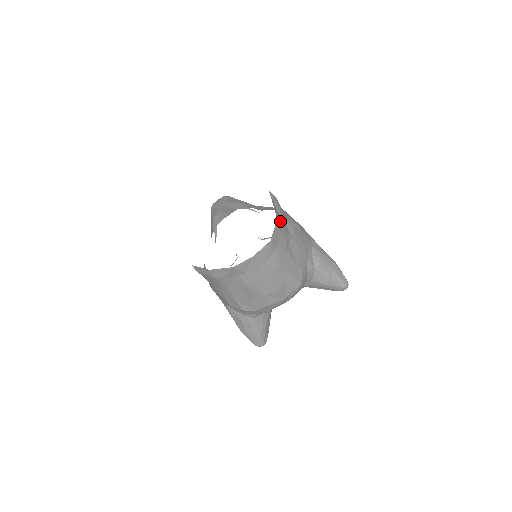
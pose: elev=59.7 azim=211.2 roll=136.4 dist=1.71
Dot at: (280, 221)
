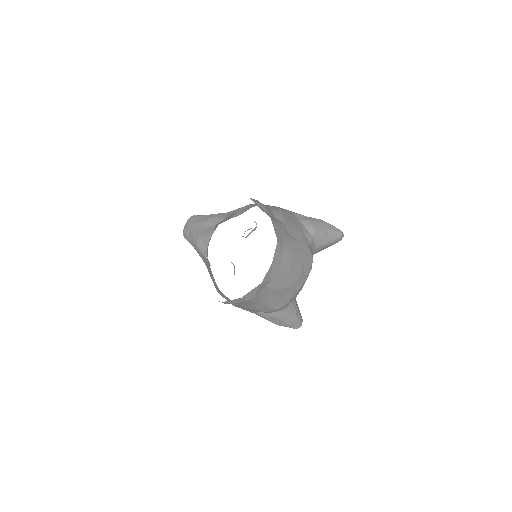
Dot at: (272, 218)
